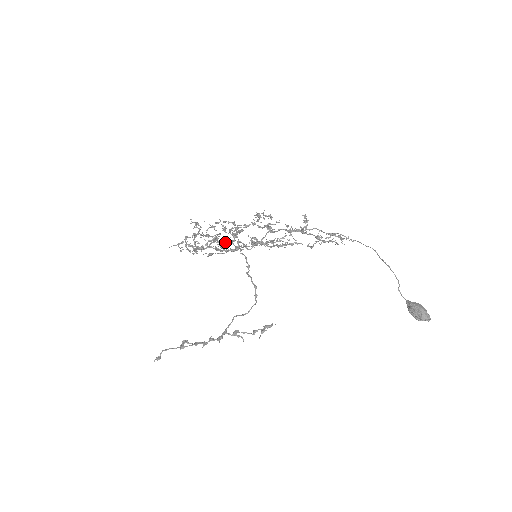
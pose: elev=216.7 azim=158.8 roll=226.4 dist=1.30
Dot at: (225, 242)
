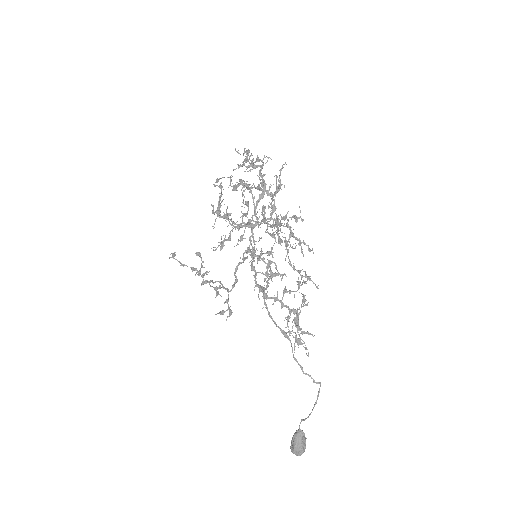
Dot at: (284, 185)
